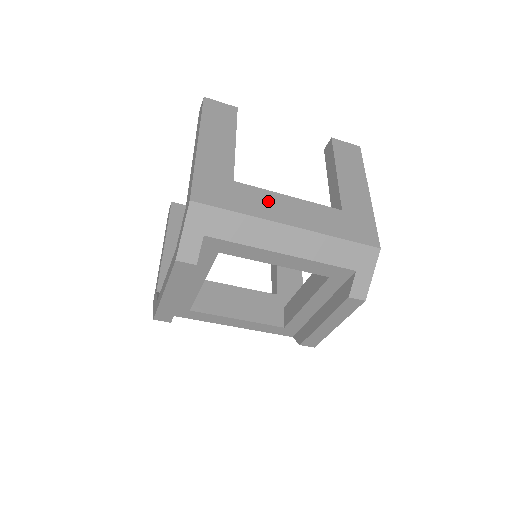
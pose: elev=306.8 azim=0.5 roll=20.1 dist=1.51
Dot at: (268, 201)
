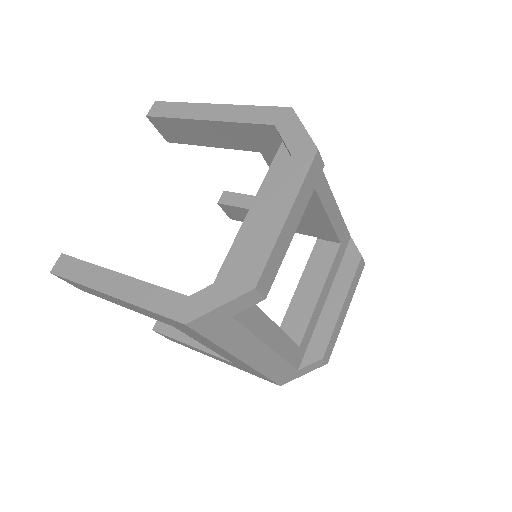
Dot at: occluded
